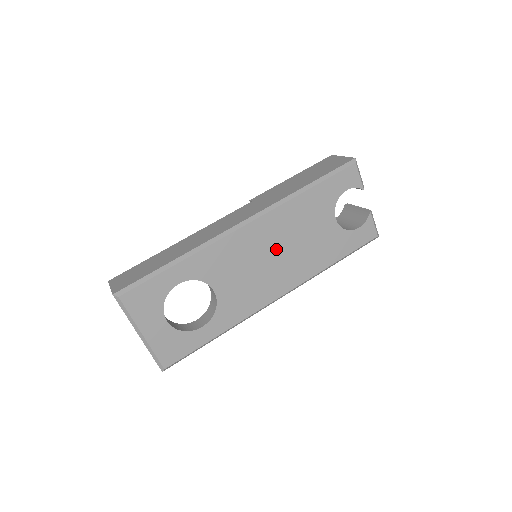
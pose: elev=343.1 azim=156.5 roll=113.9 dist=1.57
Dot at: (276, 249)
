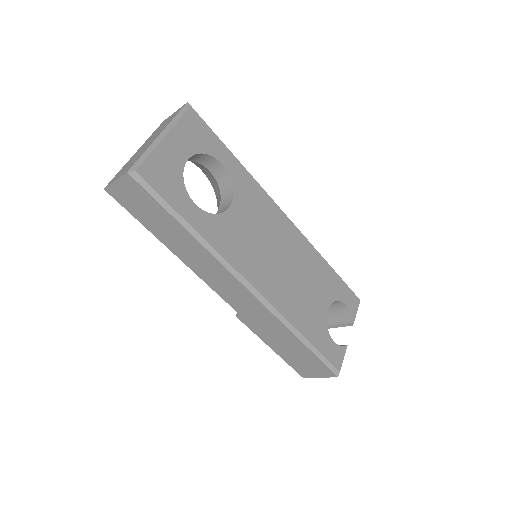
Dot at: (285, 258)
